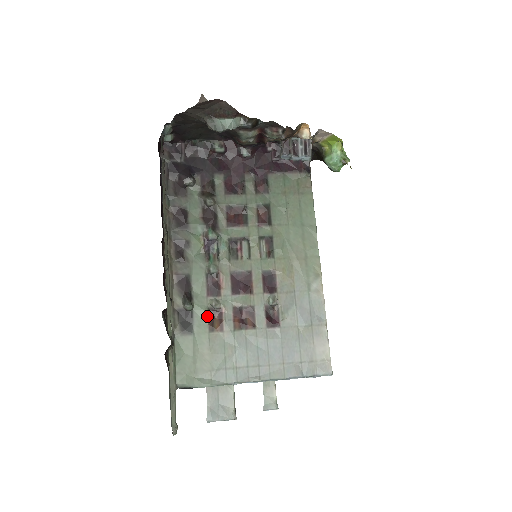
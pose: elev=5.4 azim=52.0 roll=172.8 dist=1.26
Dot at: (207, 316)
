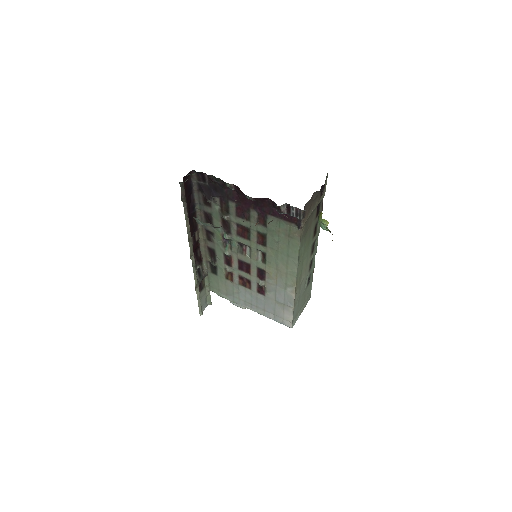
Dot at: (224, 272)
